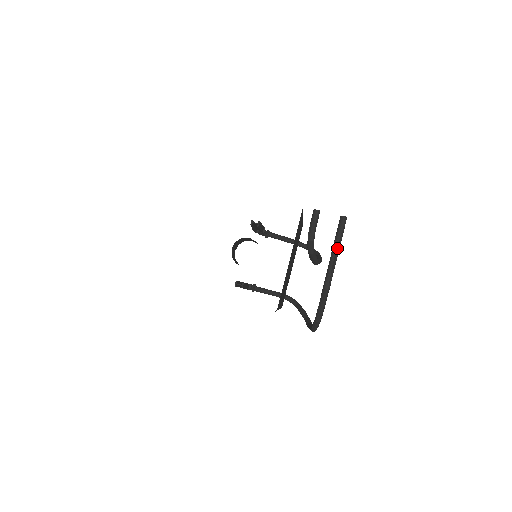
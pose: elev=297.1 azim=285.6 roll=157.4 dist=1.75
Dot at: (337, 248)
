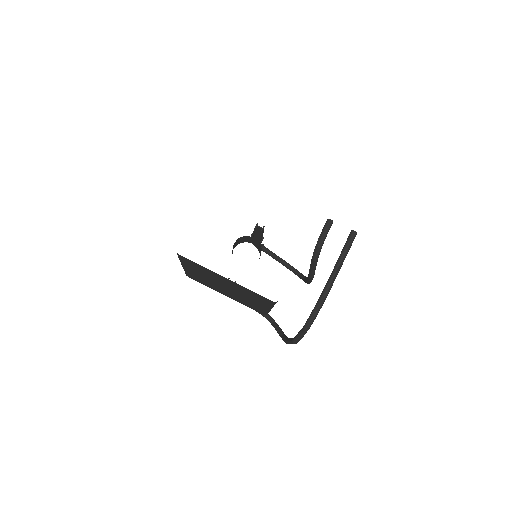
Dot at: (343, 259)
